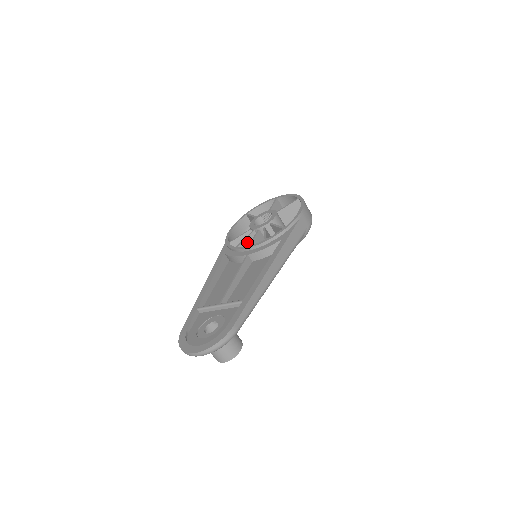
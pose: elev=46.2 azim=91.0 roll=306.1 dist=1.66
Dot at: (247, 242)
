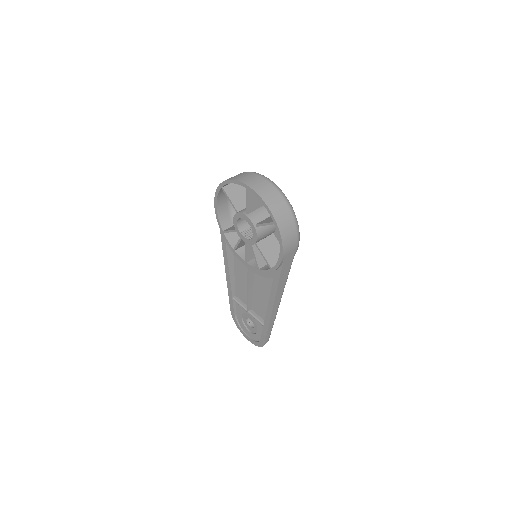
Dot at: (241, 243)
